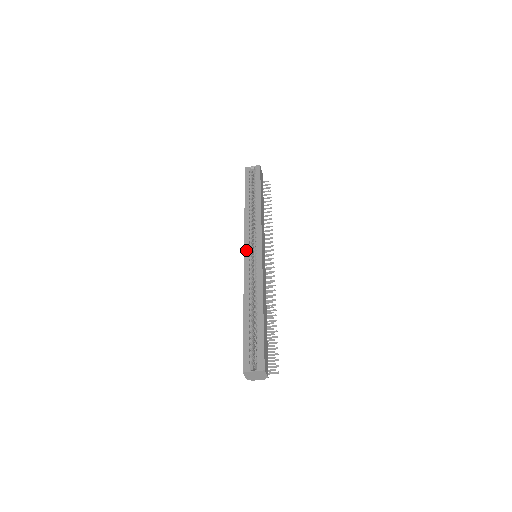
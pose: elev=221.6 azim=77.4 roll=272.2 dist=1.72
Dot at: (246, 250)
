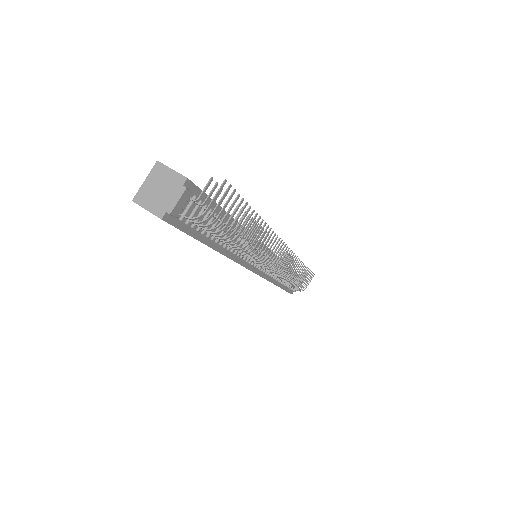
Dot at: occluded
